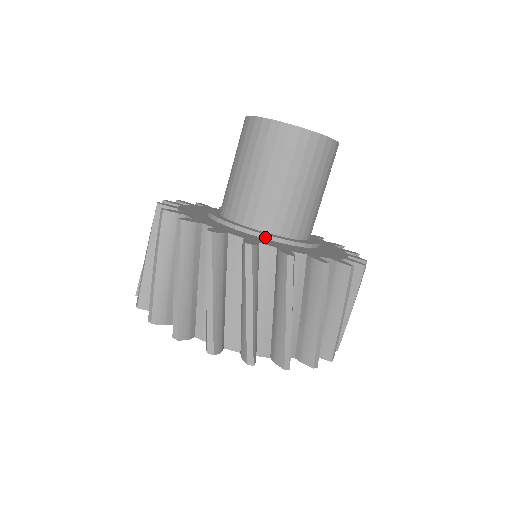
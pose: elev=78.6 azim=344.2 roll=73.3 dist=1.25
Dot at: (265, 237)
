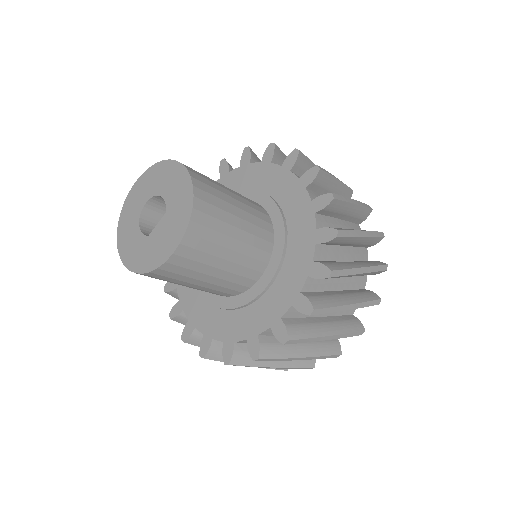
Dot at: (252, 302)
